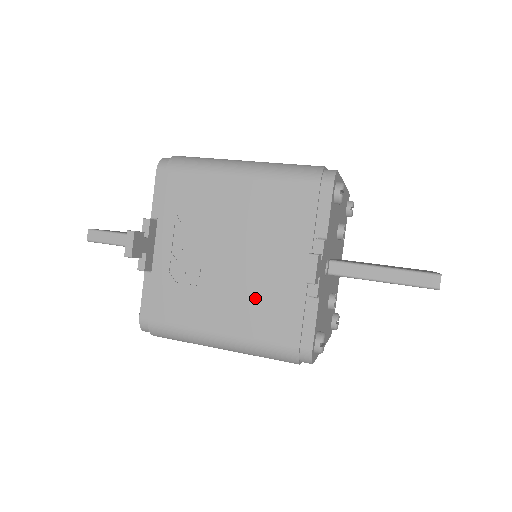
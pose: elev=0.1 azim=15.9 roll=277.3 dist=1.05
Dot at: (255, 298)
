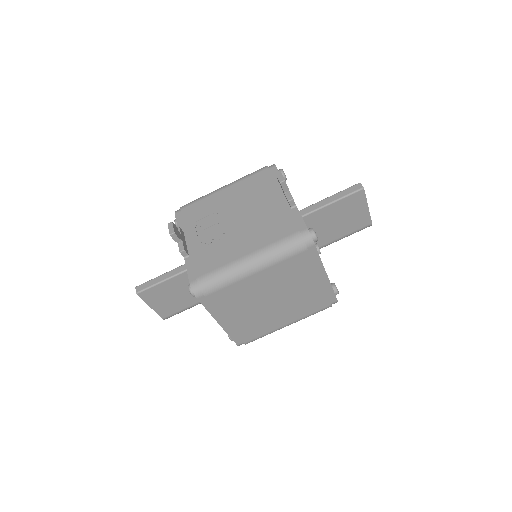
Dot at: (260, 227)
